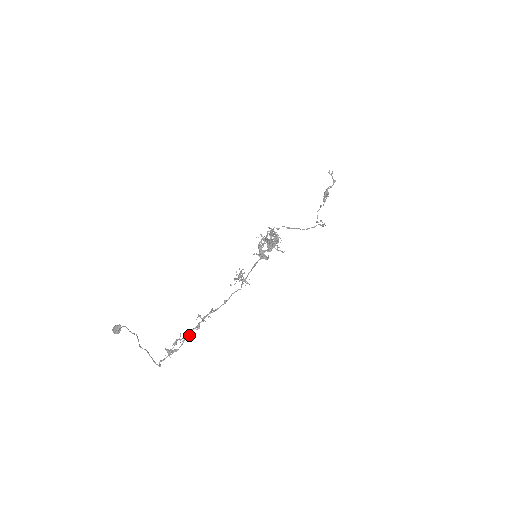
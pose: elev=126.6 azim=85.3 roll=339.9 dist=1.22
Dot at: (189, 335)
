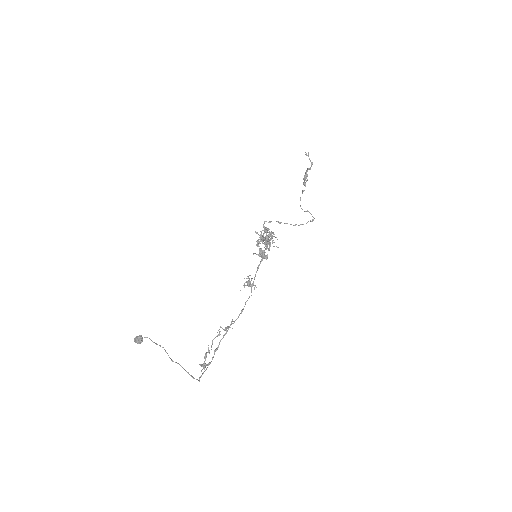
Dot at: (217, 348)
